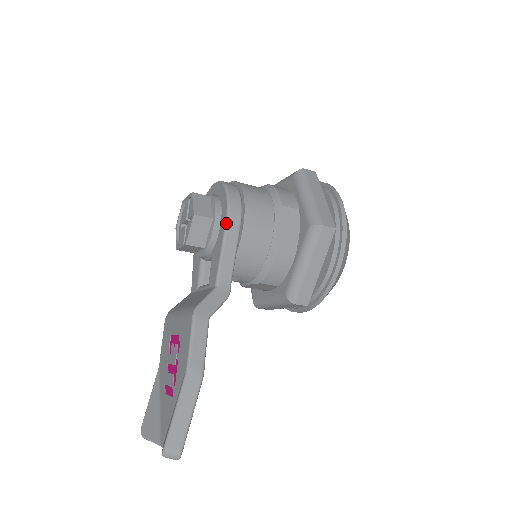
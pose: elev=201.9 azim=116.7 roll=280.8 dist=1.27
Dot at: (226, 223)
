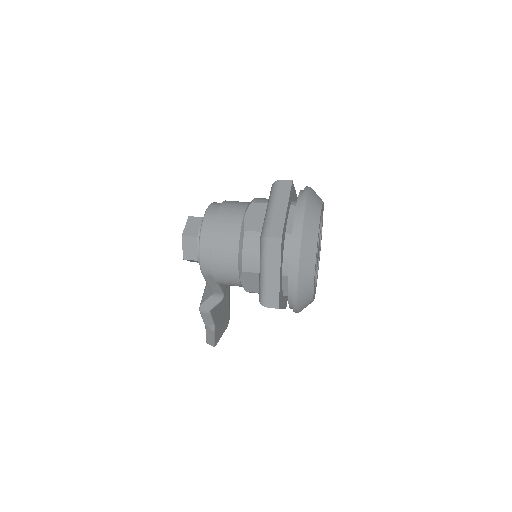
Dot at: occluded
